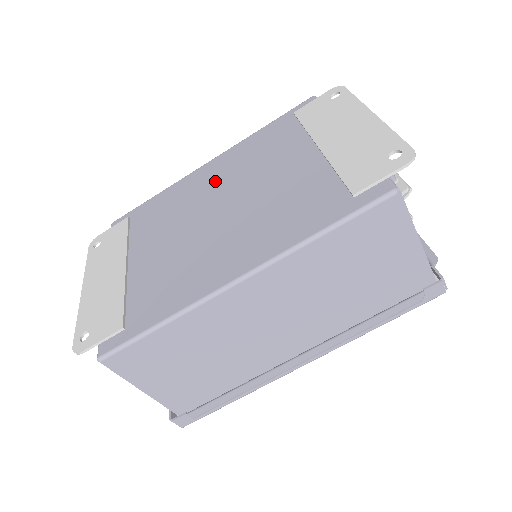
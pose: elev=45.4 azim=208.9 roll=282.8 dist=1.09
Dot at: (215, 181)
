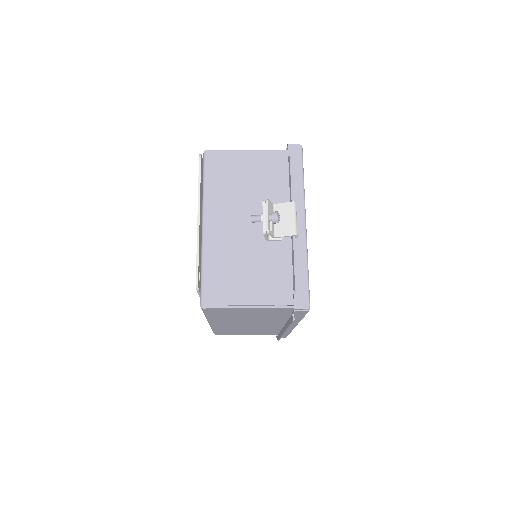
Dot at: occluded
